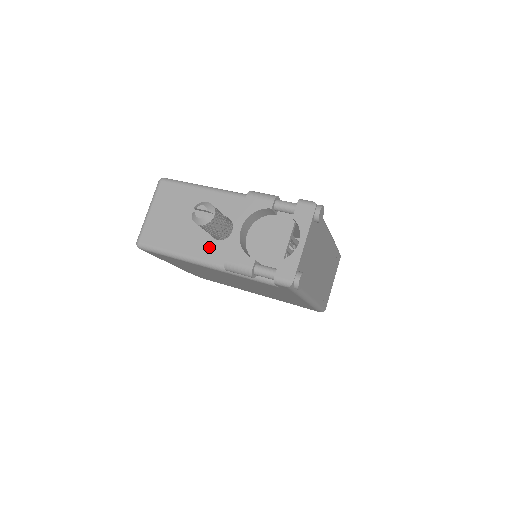
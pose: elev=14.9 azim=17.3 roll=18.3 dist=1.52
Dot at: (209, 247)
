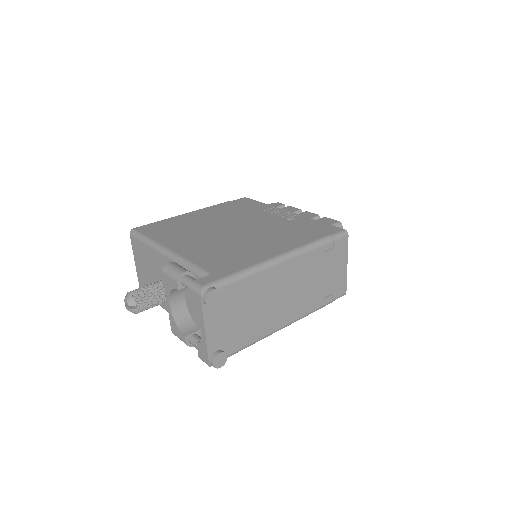
Dot at: occluded
